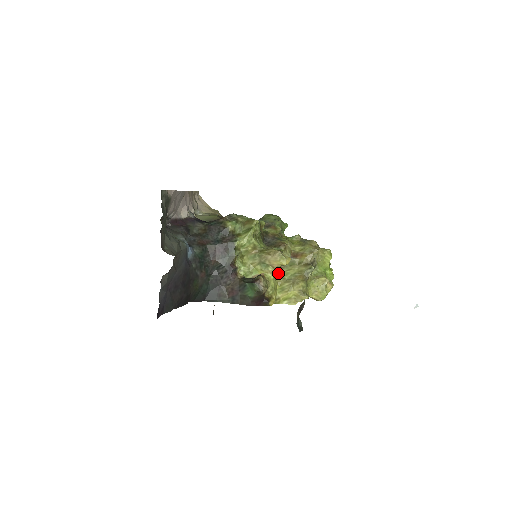
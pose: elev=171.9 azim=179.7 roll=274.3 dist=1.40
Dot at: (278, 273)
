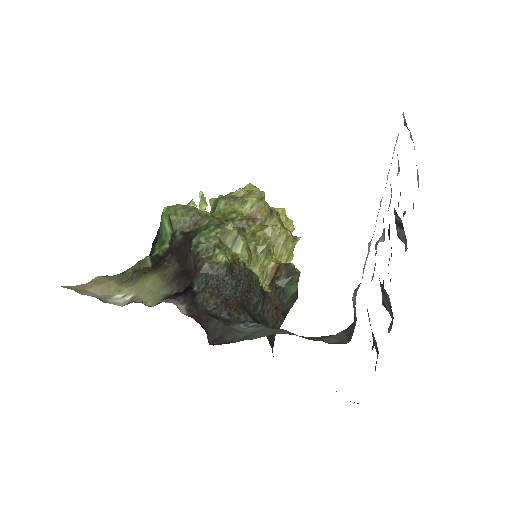
Dot at: occluded
